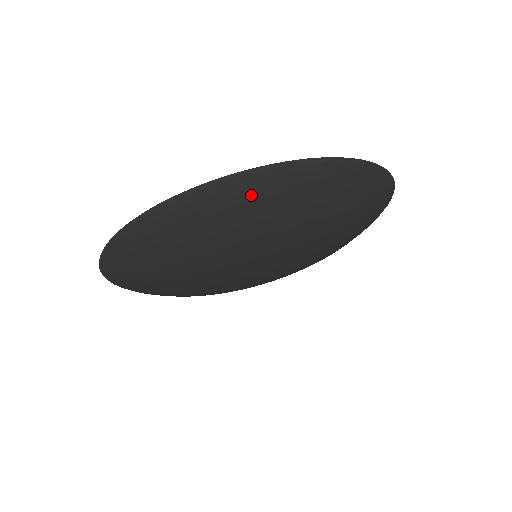
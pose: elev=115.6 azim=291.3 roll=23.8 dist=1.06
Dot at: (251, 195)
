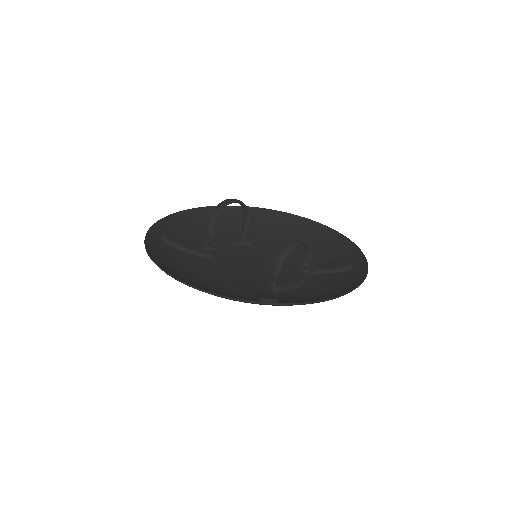
Dot at: occluded
